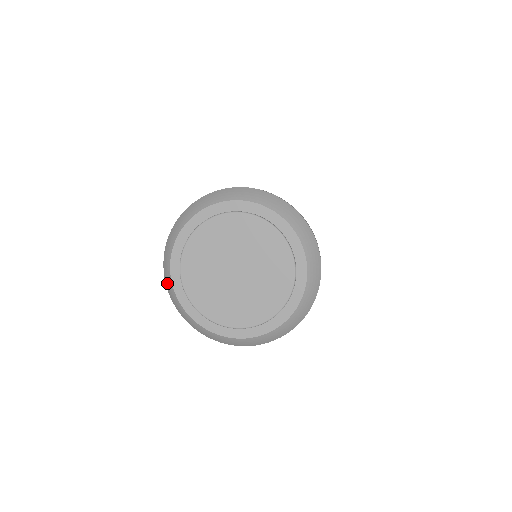
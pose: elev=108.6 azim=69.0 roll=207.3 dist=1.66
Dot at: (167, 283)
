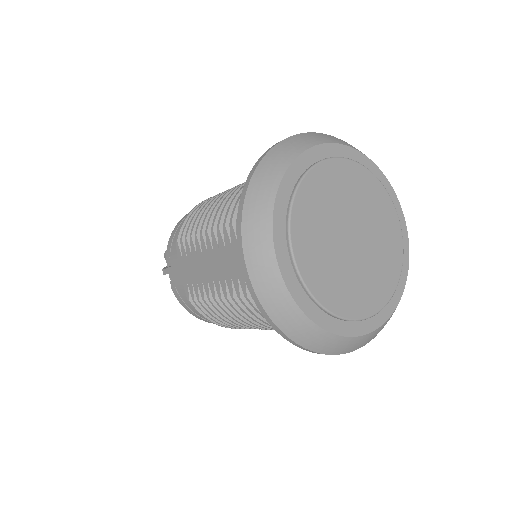
Dot at: (281, 316)
